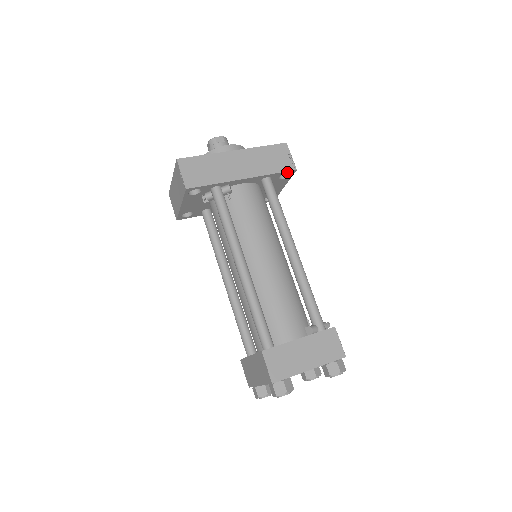
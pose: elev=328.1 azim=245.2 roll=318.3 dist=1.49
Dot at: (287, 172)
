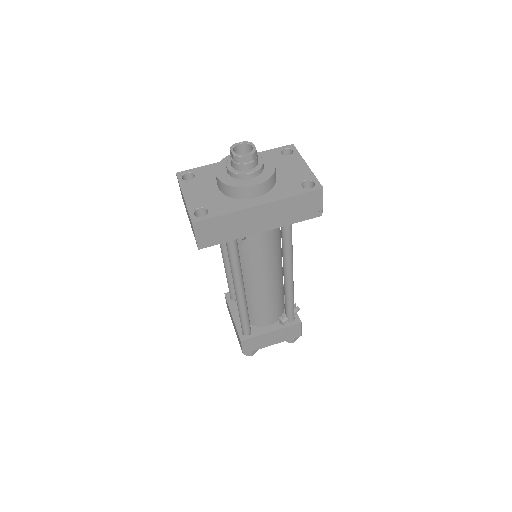
Dot at: (311, 216)
